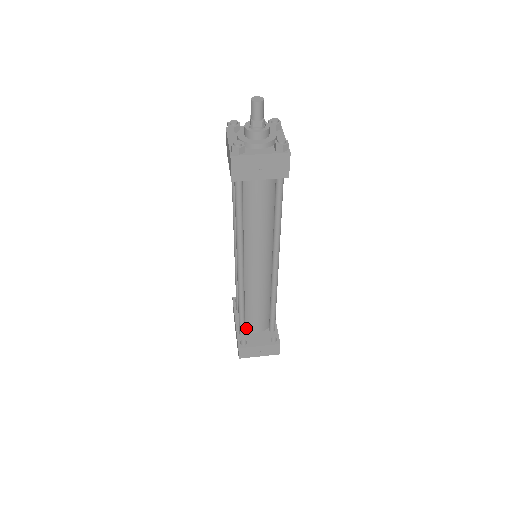
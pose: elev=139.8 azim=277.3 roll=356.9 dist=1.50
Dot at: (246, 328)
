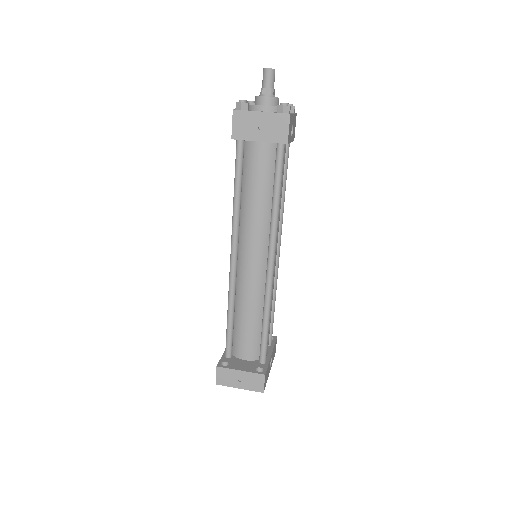
Dot at: (234, 352)
